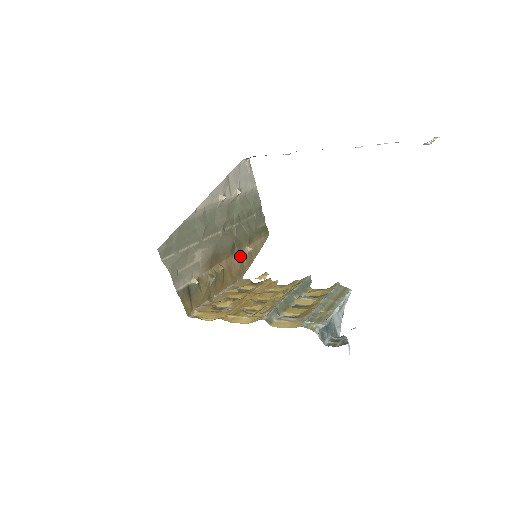
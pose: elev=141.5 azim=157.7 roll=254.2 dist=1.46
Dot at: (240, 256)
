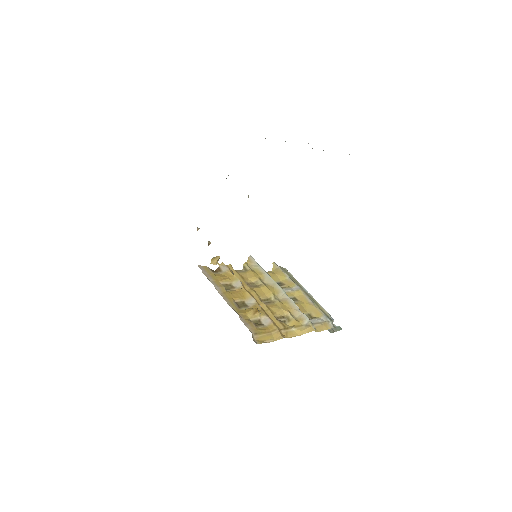
Dot at: occluded
